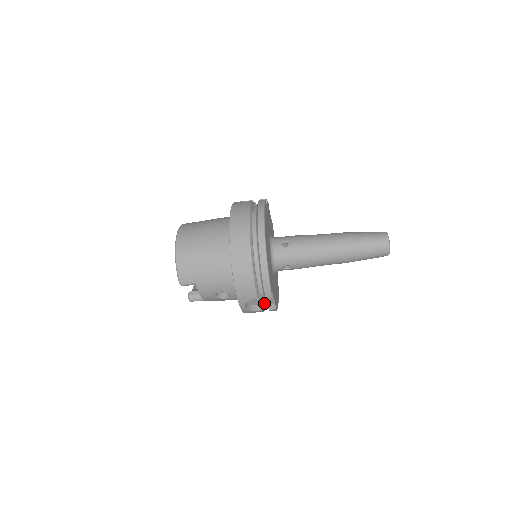
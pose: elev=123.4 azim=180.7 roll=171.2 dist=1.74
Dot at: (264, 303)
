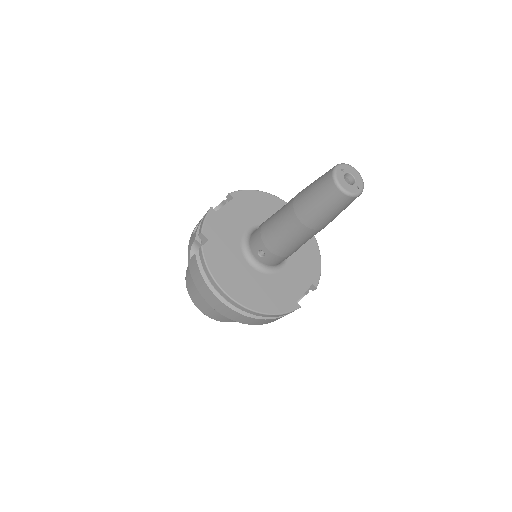
Dot at: occluded
